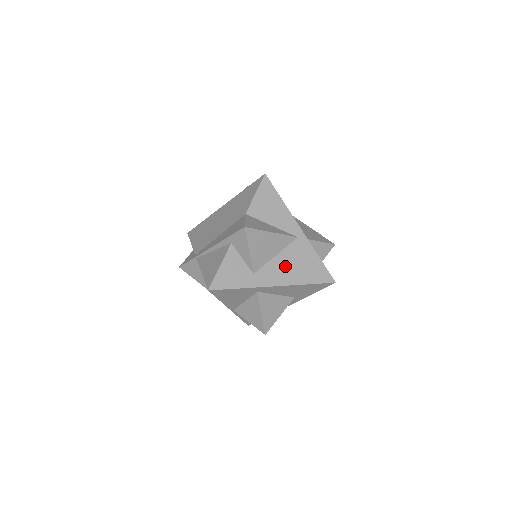
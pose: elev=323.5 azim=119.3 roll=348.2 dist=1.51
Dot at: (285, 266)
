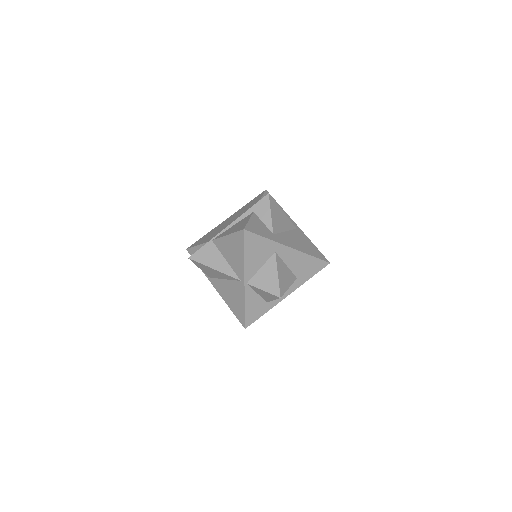
Dot at: (293, 239)
